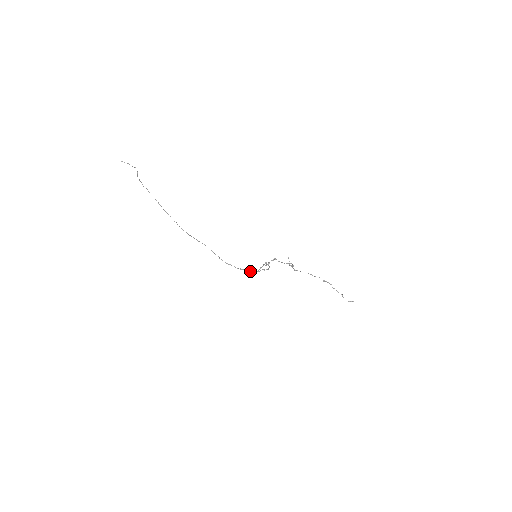
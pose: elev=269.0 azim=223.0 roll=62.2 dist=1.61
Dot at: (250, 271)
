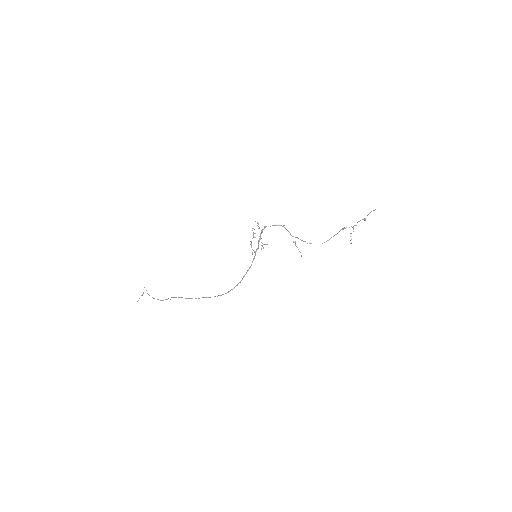
Dot at: (252, 261)
